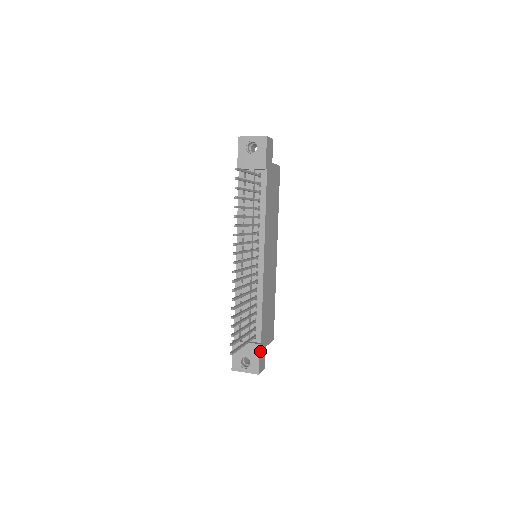
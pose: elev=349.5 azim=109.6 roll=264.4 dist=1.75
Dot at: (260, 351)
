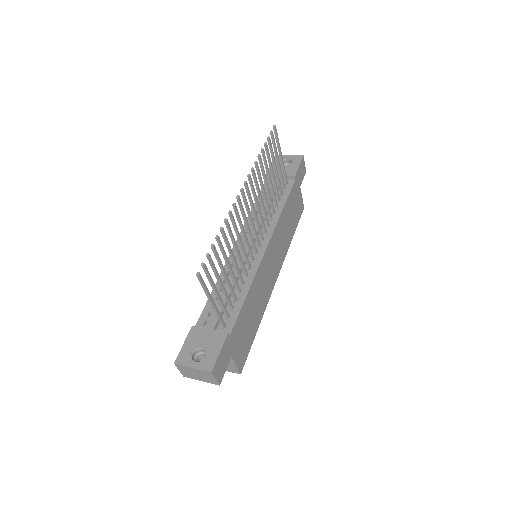
Dot at: (225, 344)
